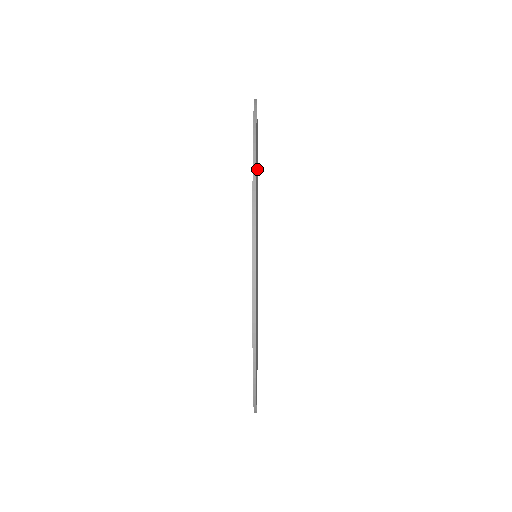
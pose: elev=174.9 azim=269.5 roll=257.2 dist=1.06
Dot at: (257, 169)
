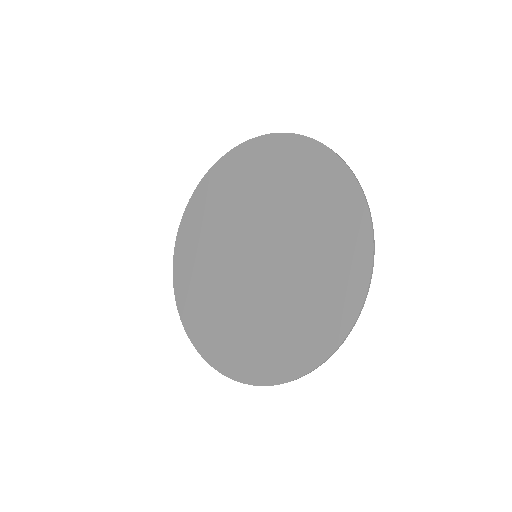
Dot at: (227, 192)
